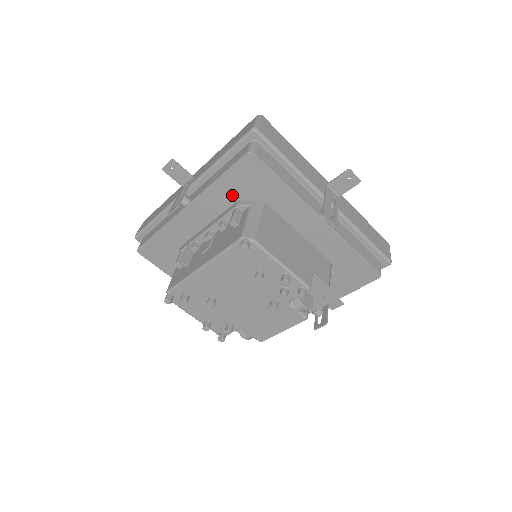
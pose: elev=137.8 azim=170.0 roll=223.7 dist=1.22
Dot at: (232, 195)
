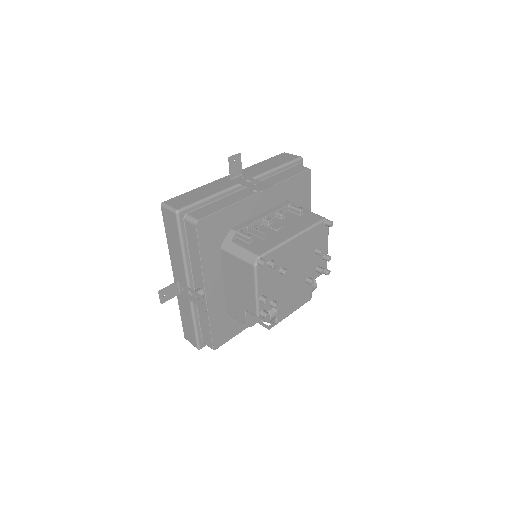
Dot at: (287, 195)
